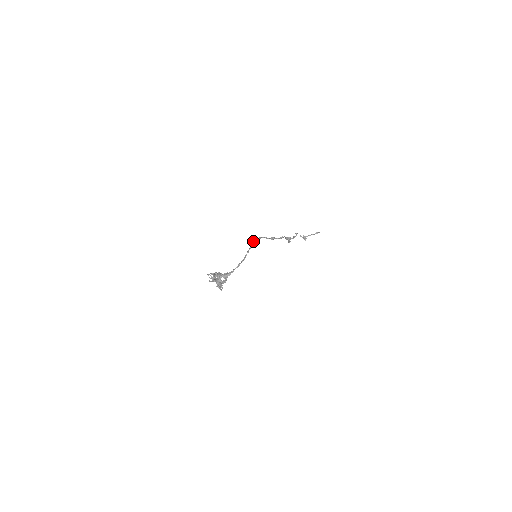
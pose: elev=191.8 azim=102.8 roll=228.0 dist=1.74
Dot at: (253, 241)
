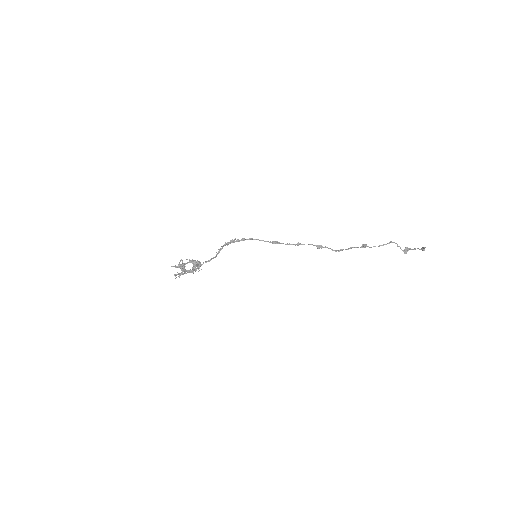
Dot at: (230, 241)
